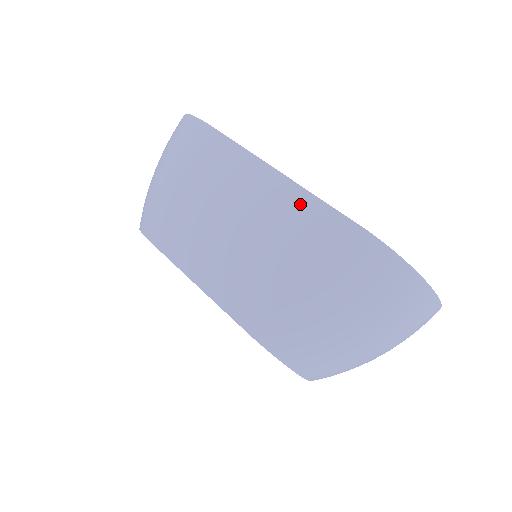
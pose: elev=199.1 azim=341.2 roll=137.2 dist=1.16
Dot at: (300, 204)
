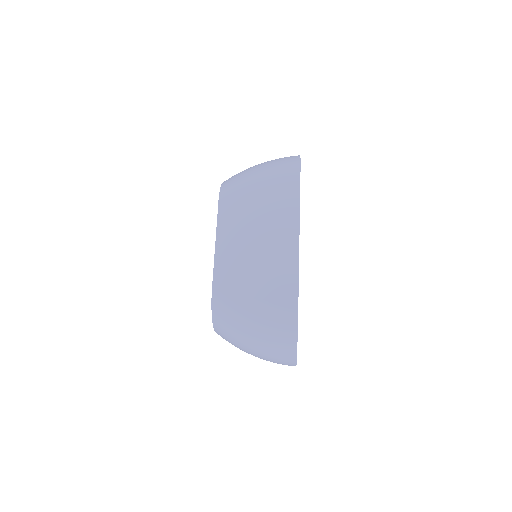
Dot at: (290, 268)
